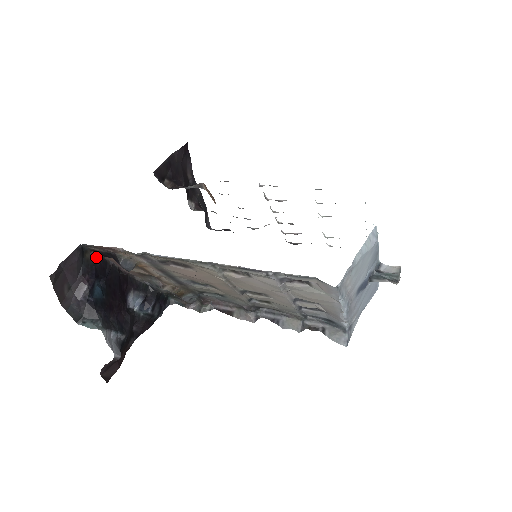
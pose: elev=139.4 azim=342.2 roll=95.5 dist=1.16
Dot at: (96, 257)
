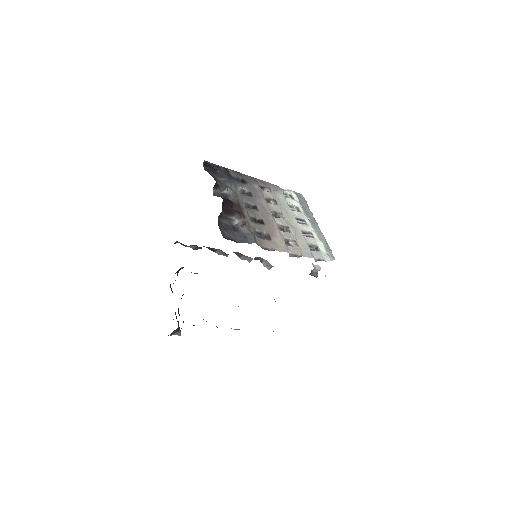
Dot at: occluded
